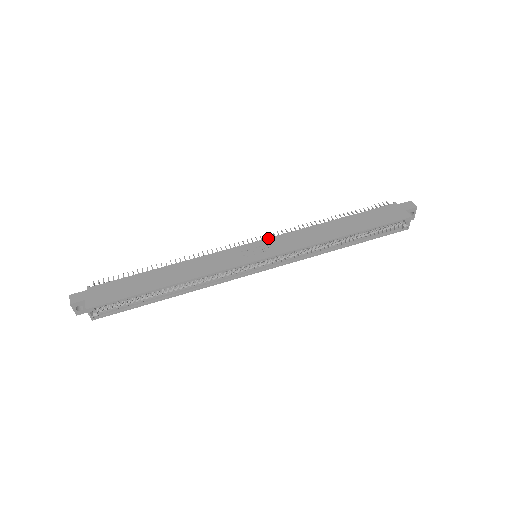
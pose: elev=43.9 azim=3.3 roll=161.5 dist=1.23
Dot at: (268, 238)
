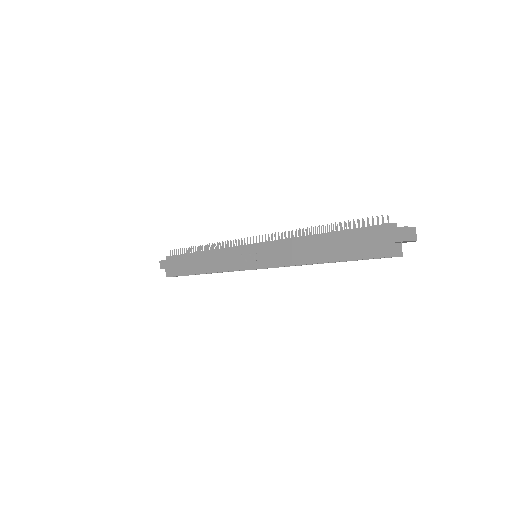
Dot at: (260, 244)
